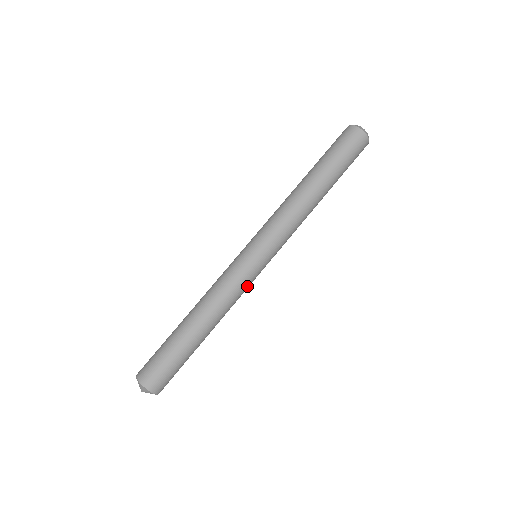
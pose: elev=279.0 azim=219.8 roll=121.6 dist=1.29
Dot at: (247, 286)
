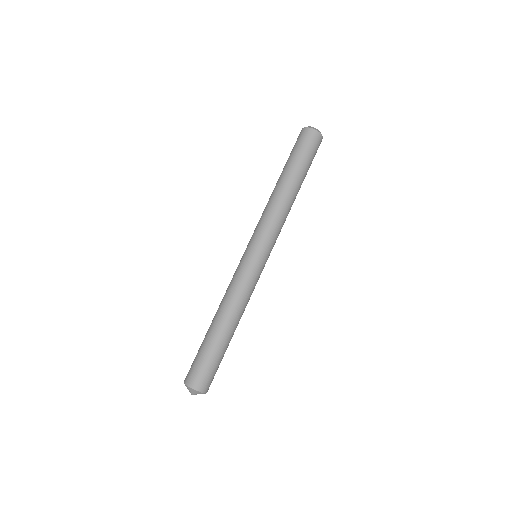
Dot at: occluded
